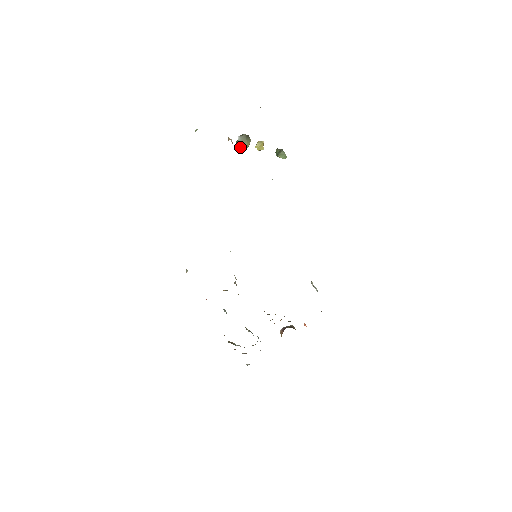
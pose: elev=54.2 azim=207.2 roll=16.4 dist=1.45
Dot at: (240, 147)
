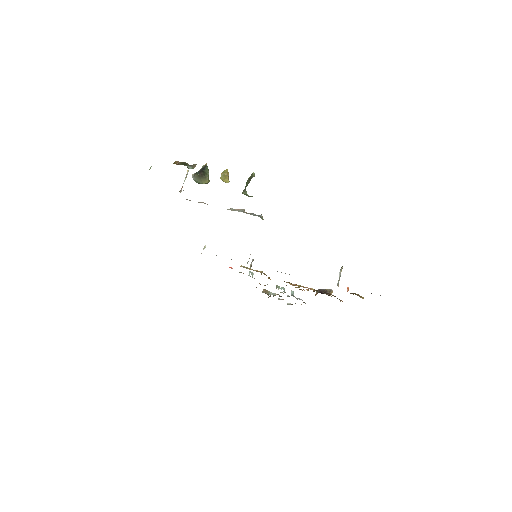
Dot at: (199, 183)
